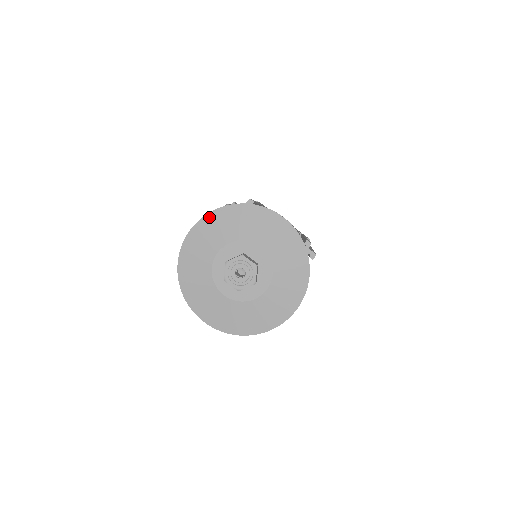
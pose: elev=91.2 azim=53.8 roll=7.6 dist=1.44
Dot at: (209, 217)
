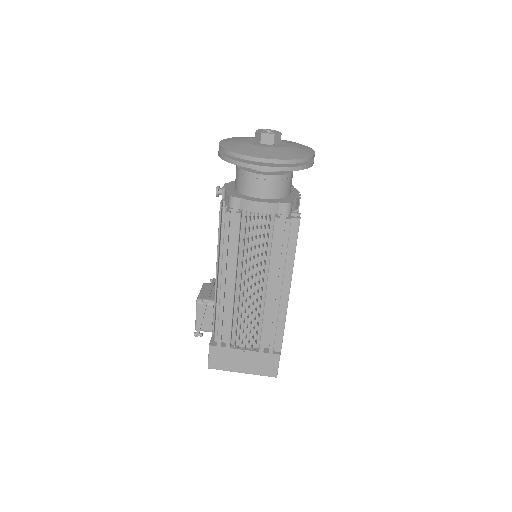
Dot at: occluded
